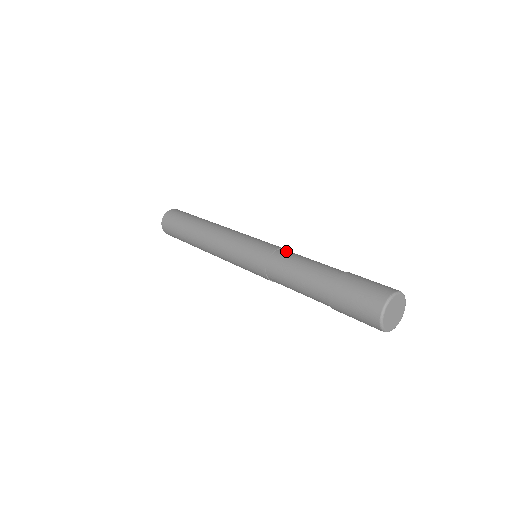
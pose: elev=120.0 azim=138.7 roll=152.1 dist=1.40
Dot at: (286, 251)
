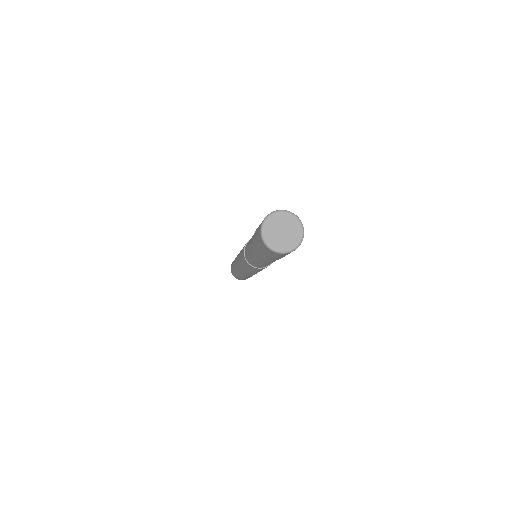
Dot at: occluded
